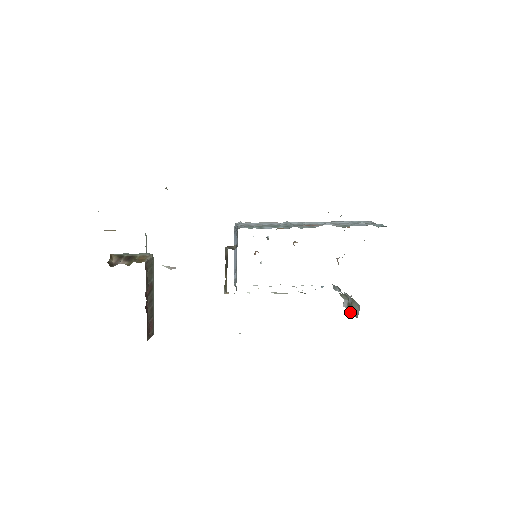
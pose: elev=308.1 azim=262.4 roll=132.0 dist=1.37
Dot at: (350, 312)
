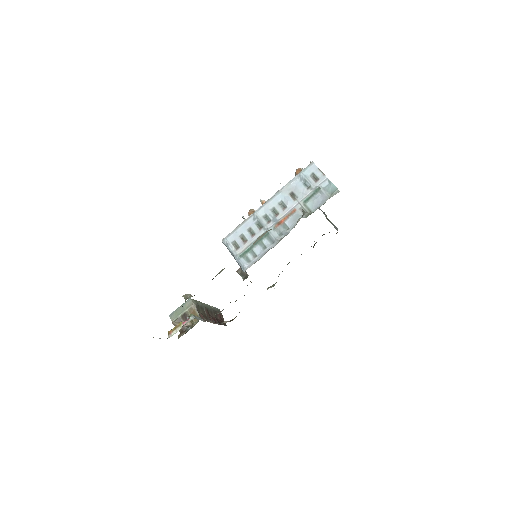
Dot at: occluded
